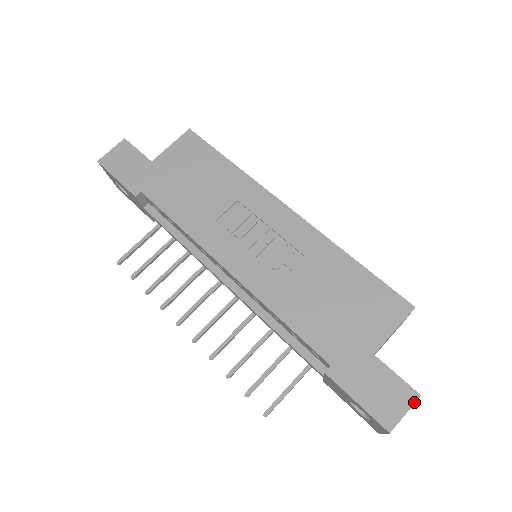
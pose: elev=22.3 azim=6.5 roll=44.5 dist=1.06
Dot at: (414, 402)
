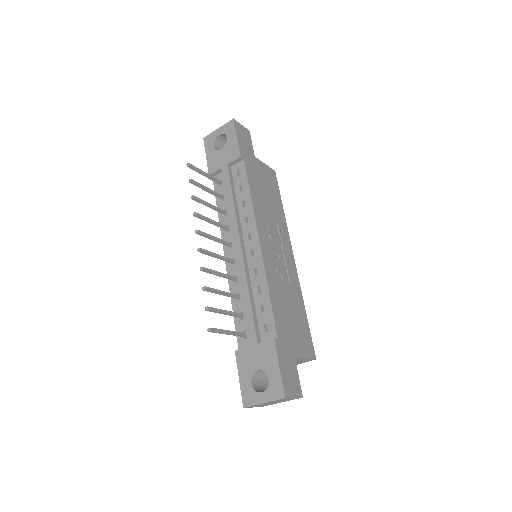
Dot at: (299, 397)
